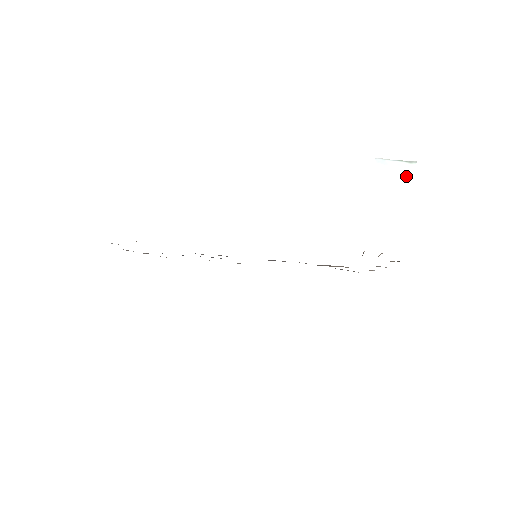
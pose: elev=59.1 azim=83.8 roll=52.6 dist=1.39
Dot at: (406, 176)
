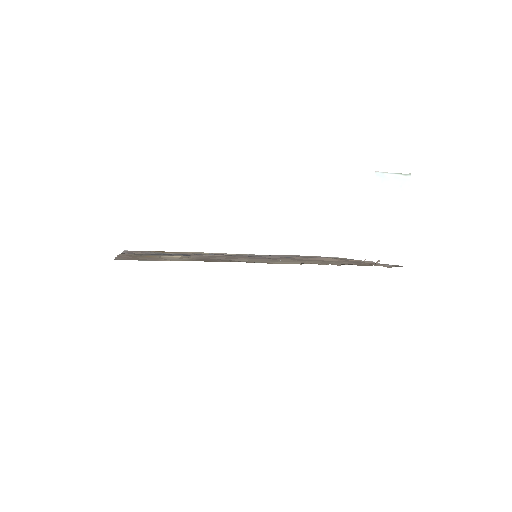
Dot at: (401, 188)
